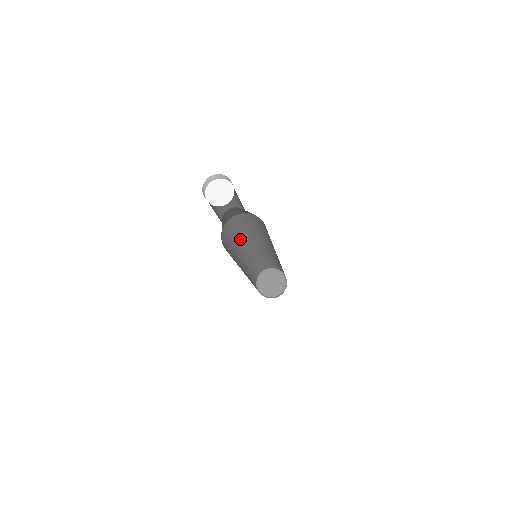
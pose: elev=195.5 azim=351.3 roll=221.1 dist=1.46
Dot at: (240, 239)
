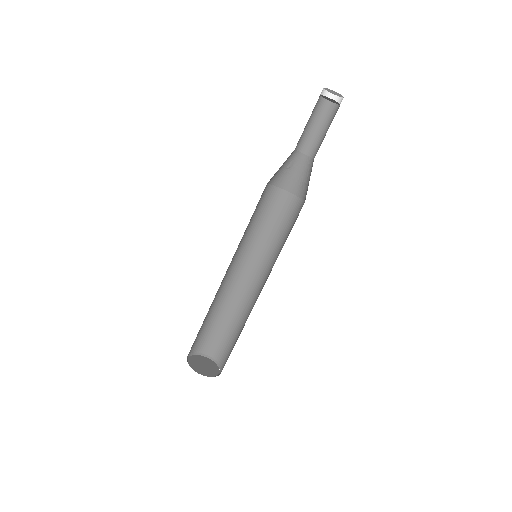
Dot at: (258, 239)
